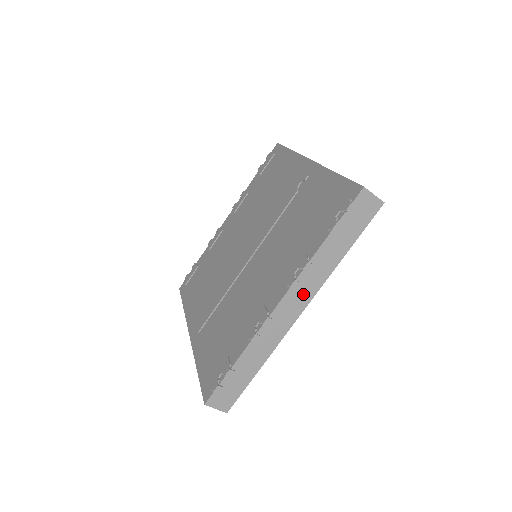
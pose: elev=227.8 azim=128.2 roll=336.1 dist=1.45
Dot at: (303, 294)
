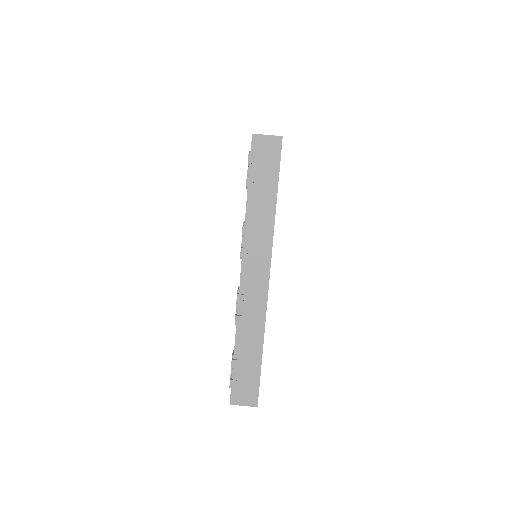
Dot at: (259, 258)
